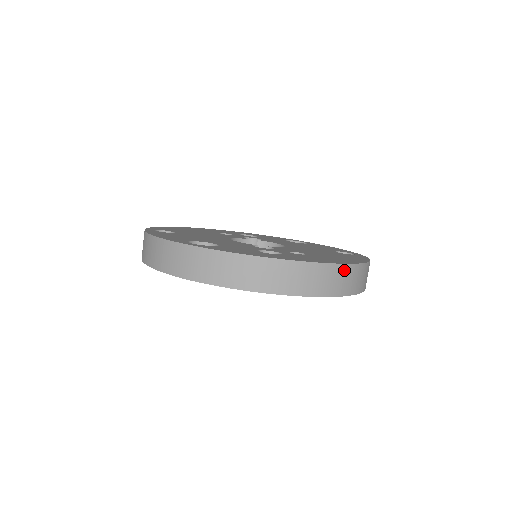
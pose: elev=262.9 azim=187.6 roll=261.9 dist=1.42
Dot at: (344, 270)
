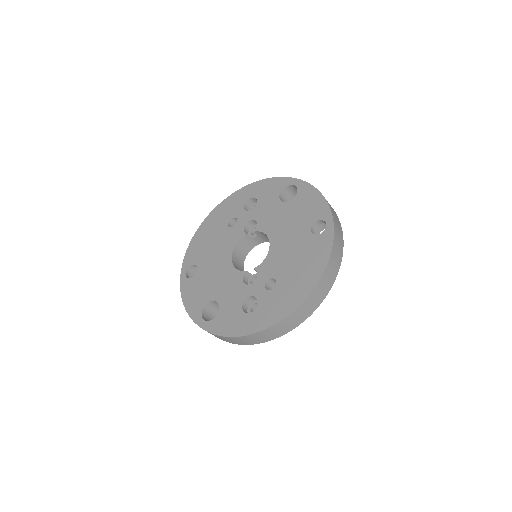
Dot at: (299, 310)
